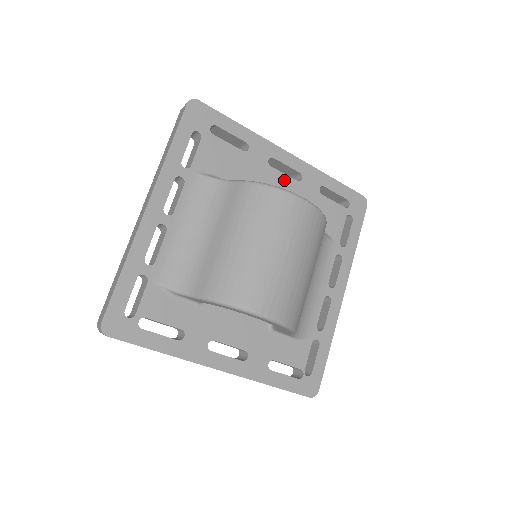
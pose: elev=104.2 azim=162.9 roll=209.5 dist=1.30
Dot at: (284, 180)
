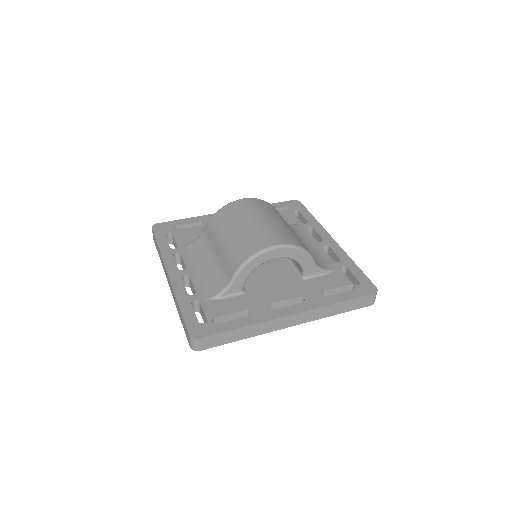
Dot at: occluded
